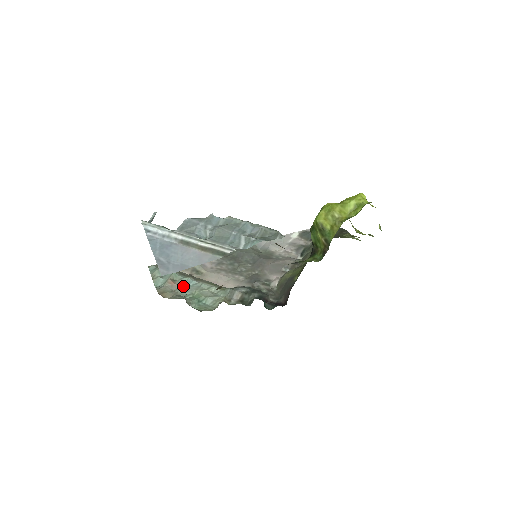
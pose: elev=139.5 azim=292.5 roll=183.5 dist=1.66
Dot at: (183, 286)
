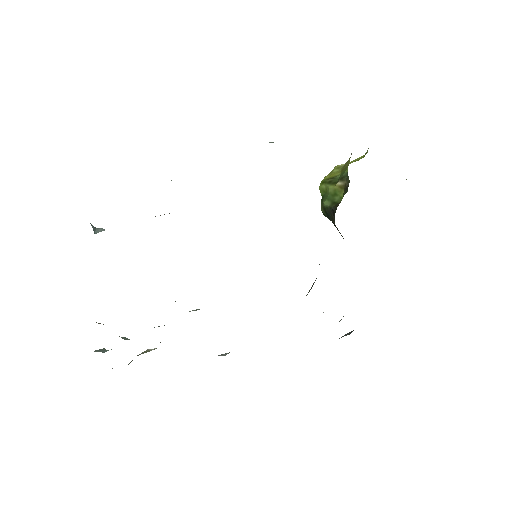
Dot at: occluded
